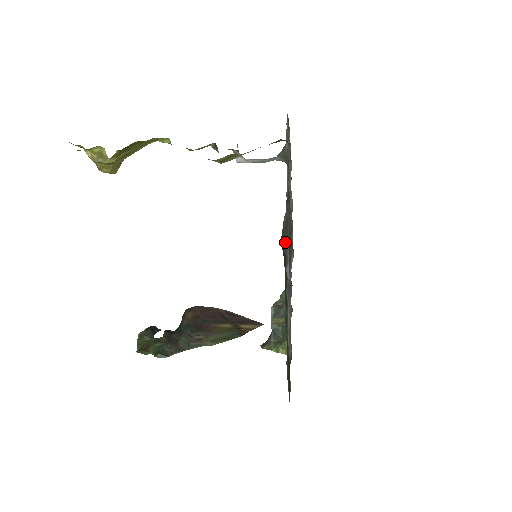
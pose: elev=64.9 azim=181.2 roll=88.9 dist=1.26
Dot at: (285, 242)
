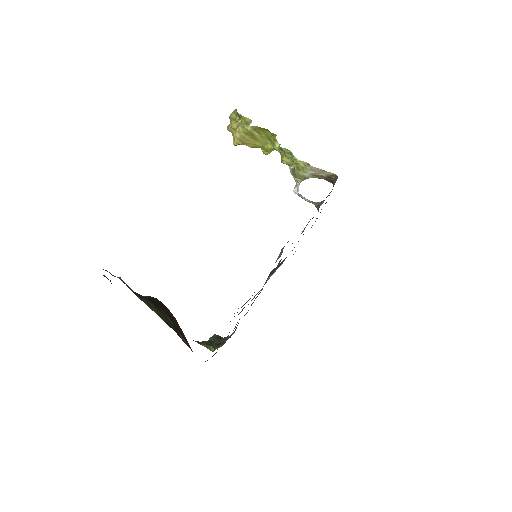
Dot at: (276, 267)
